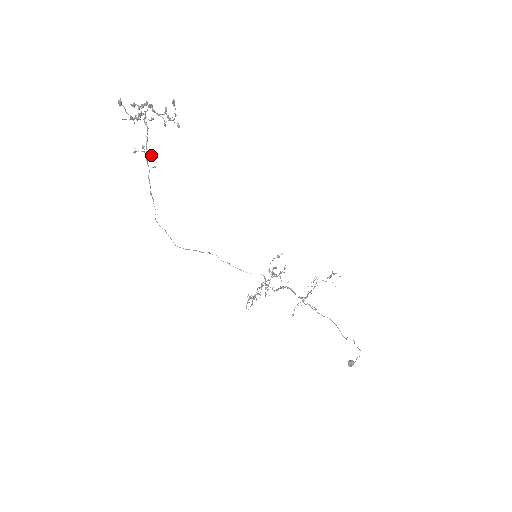
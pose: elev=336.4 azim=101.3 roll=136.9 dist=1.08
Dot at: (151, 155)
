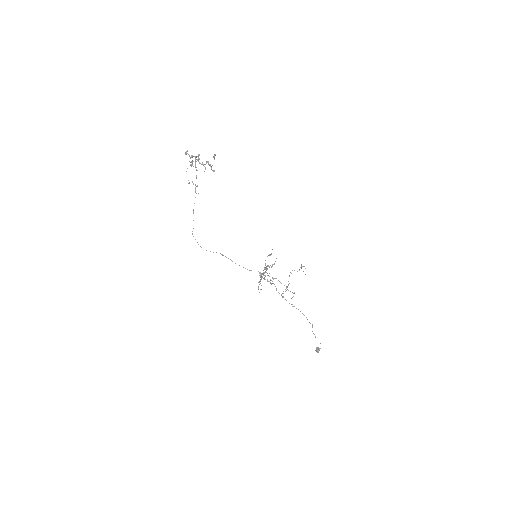
Dot at: occluded
